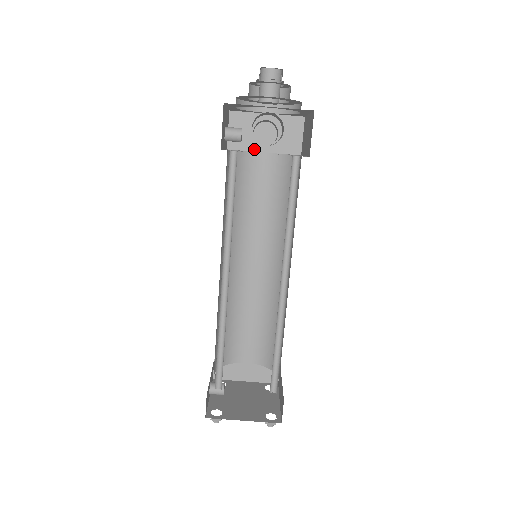
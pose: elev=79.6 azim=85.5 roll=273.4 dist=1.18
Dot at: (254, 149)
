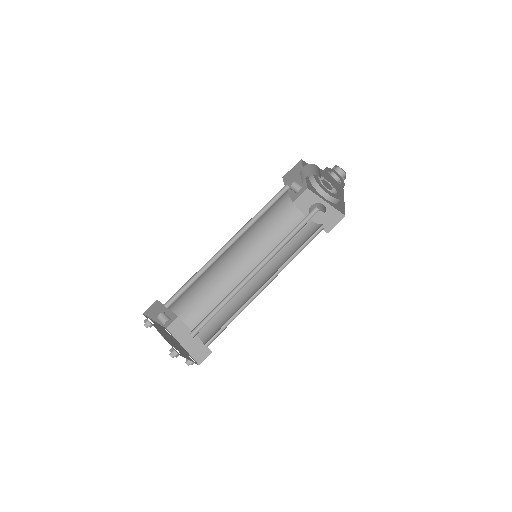
Dot at: (305, 214)
